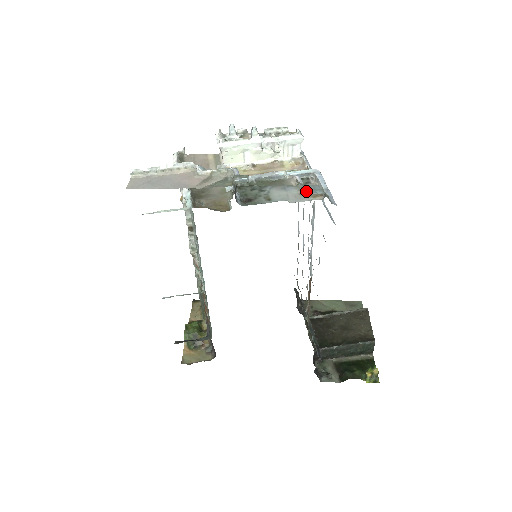
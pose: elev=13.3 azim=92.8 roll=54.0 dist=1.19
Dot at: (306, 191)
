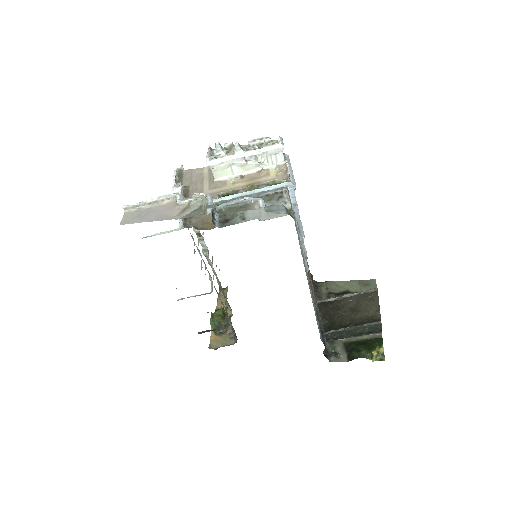
Dot at: occluded
